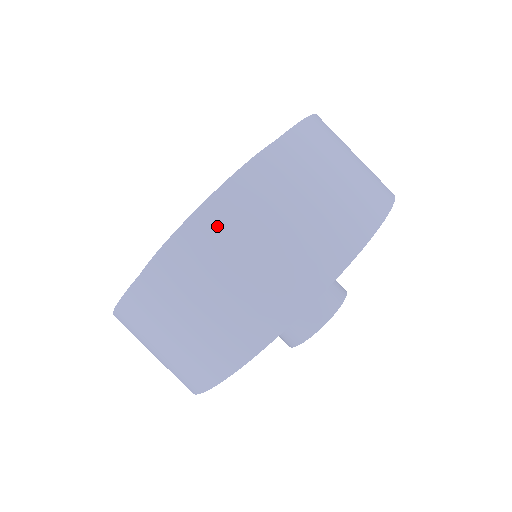
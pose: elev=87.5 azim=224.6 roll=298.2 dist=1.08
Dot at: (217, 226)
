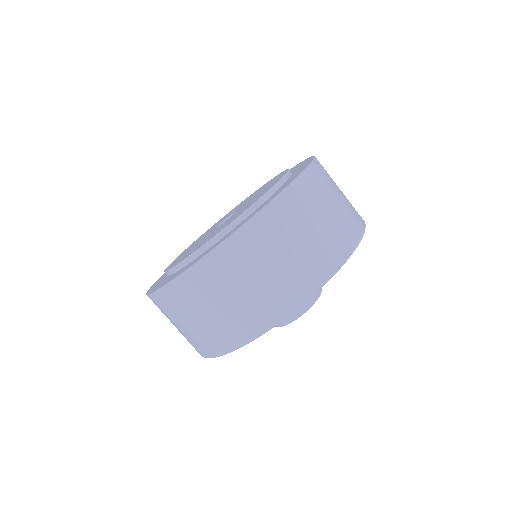
Dot at: (164, 303)
